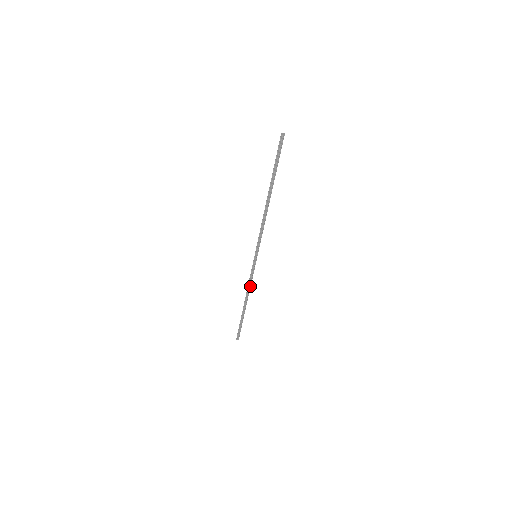
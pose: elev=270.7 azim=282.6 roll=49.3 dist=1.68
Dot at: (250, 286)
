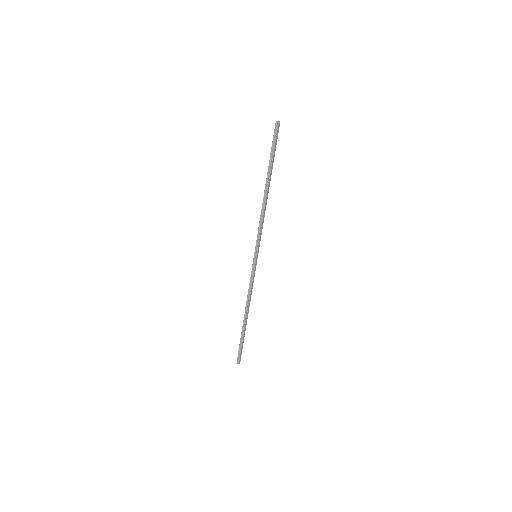
Dot at: (250, 293)
